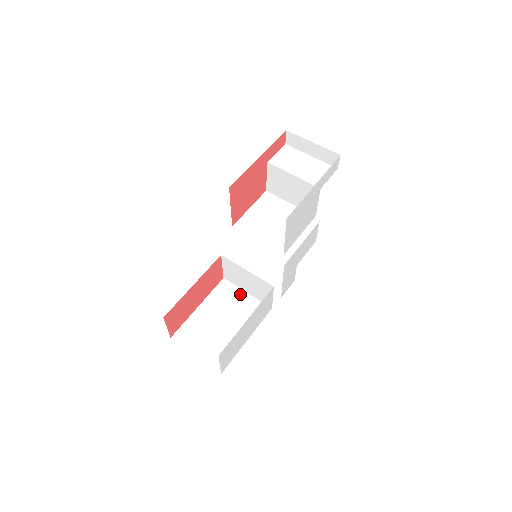
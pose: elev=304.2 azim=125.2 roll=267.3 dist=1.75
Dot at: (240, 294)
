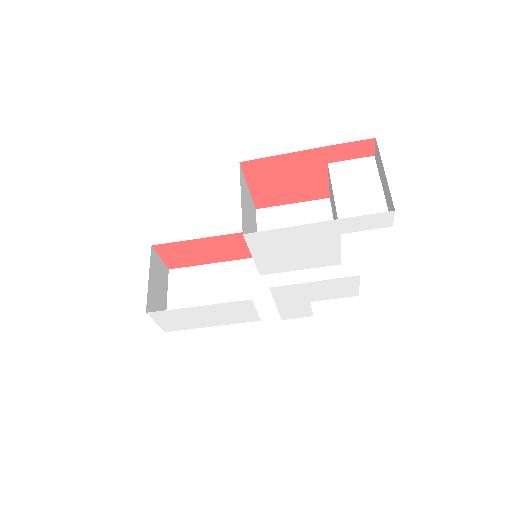
Dot at: (252, 283)
